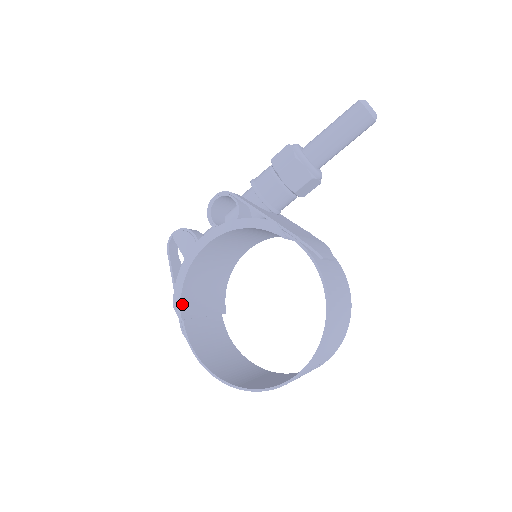
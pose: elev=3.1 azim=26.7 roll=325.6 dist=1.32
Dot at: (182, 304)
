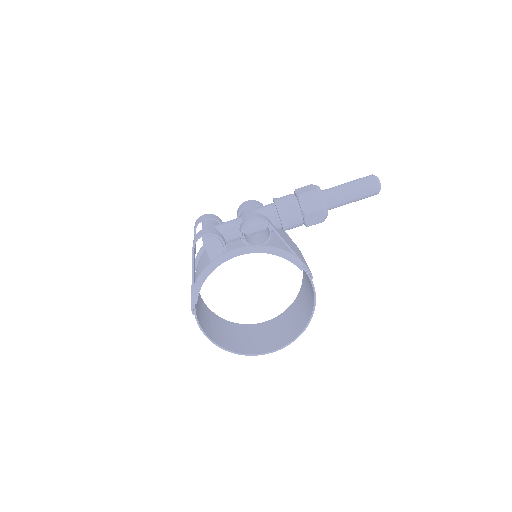
Dot at: occluded
